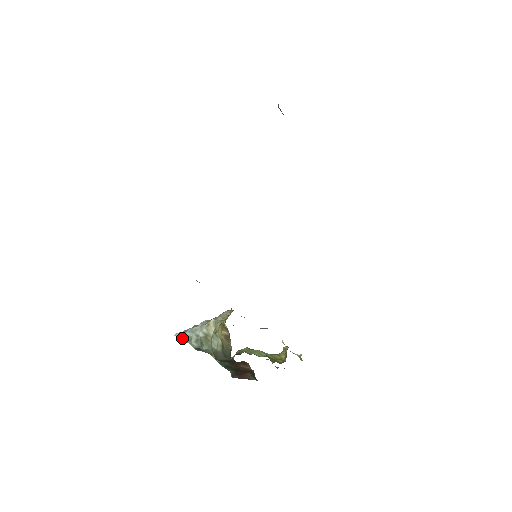
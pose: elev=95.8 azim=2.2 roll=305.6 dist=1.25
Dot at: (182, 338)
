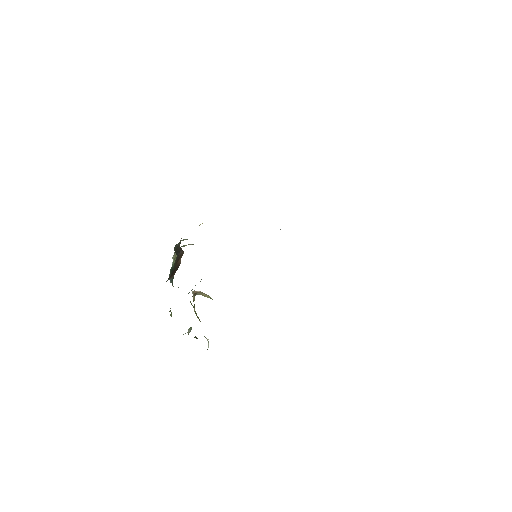
Dot at: occluded
